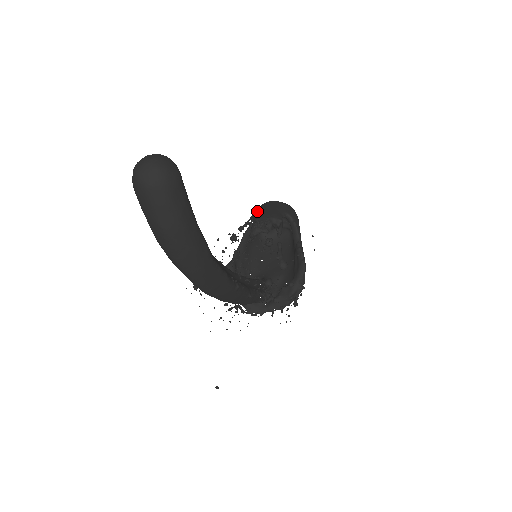
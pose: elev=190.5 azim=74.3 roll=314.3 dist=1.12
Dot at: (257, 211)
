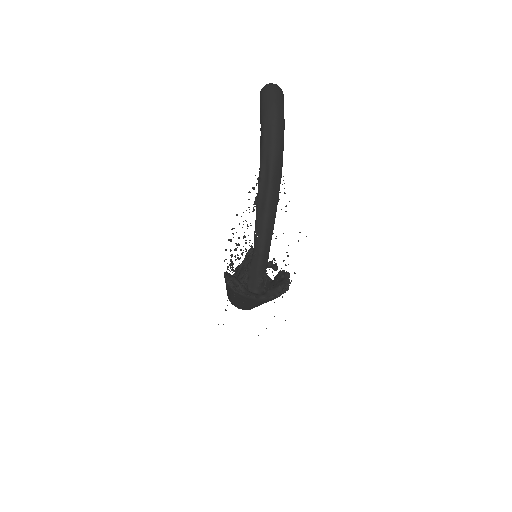
Dot at: occluded
